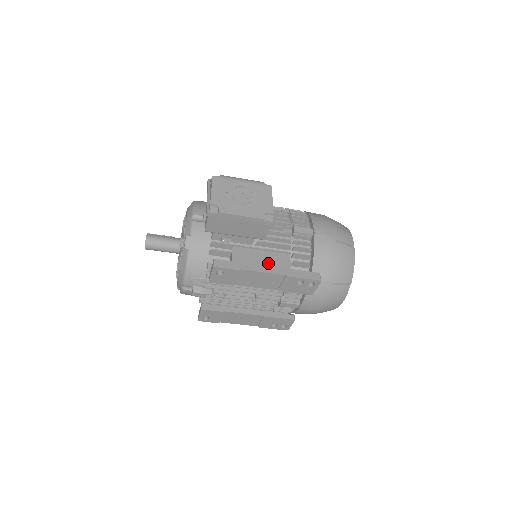
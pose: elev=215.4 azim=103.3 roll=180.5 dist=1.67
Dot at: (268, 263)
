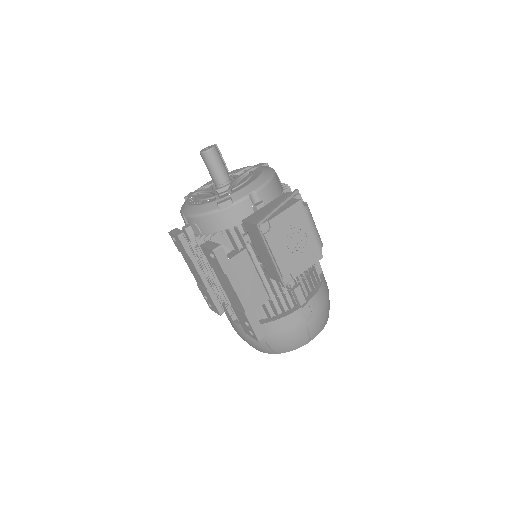
Dot at: (249, 289)
